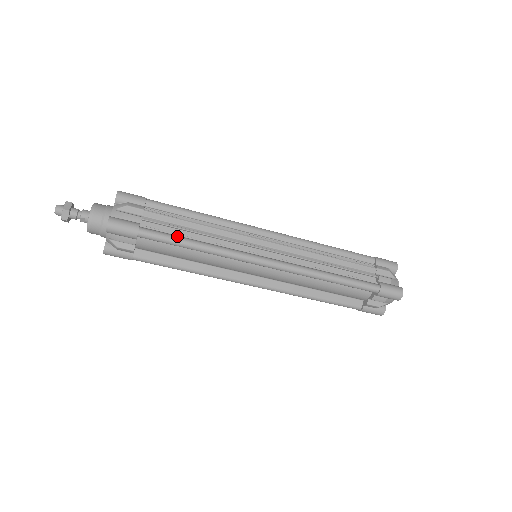
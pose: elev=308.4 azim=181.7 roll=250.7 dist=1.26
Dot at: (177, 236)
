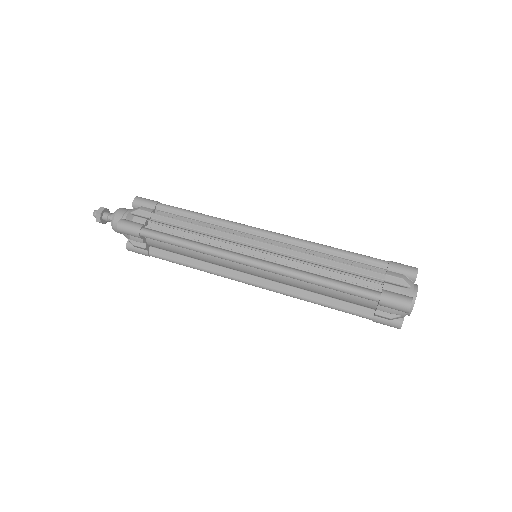
Dot at: (172, 236)
